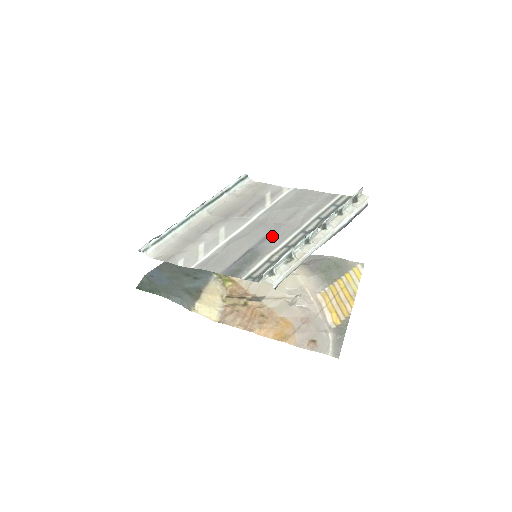
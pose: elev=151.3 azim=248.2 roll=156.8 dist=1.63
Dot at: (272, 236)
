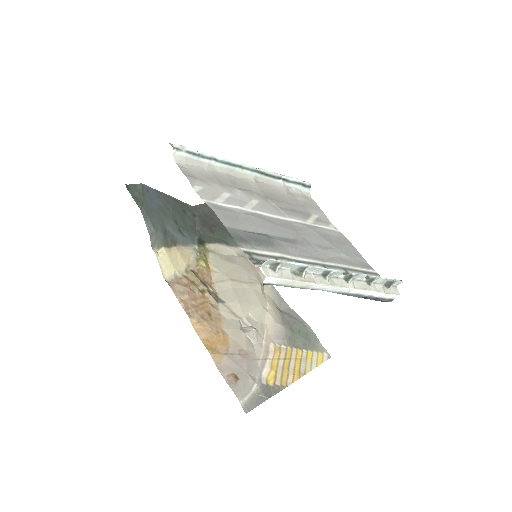
Dot at: (295, 244)
